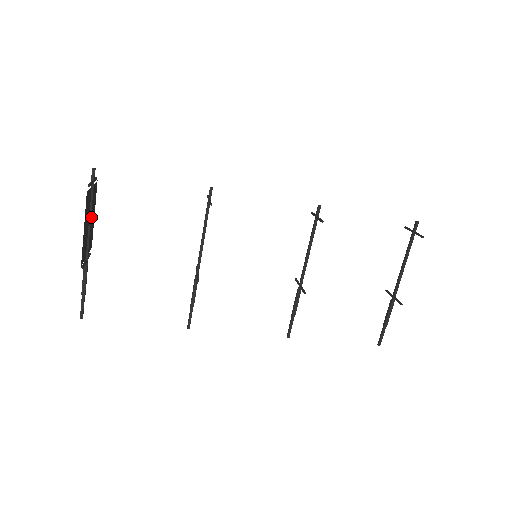
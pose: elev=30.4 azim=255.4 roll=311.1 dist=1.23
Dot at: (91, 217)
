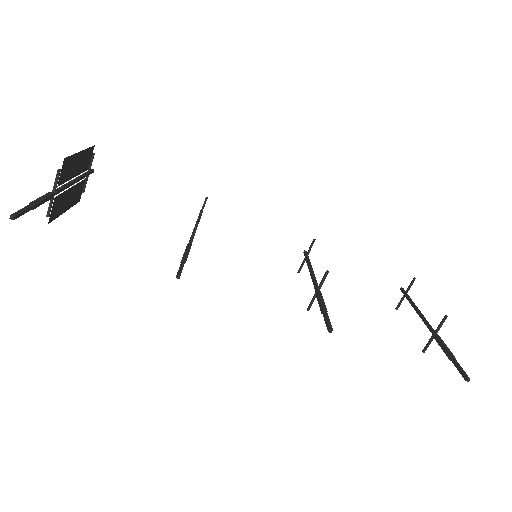
Dot at: occluded
